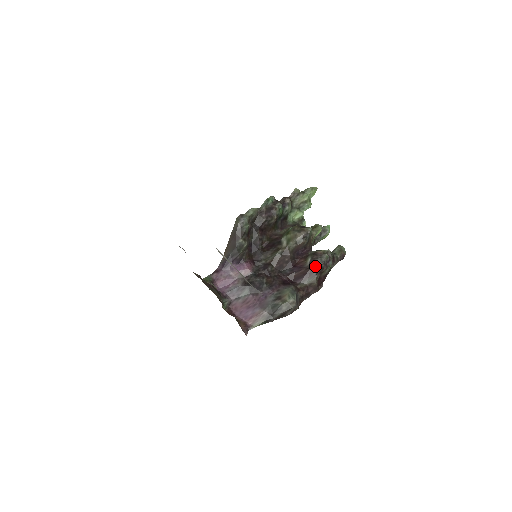
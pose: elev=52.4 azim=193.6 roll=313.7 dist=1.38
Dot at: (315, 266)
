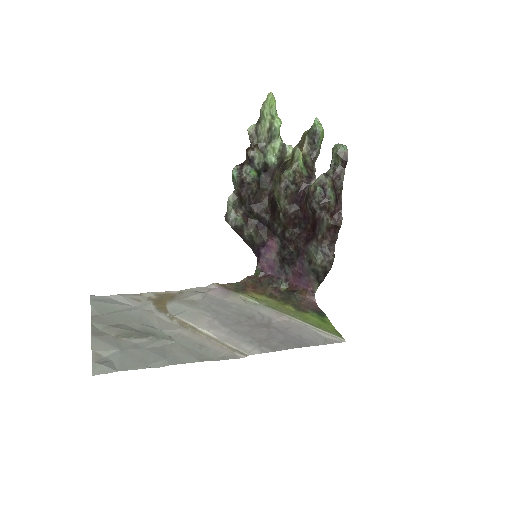
Dot at: (315, 212)
